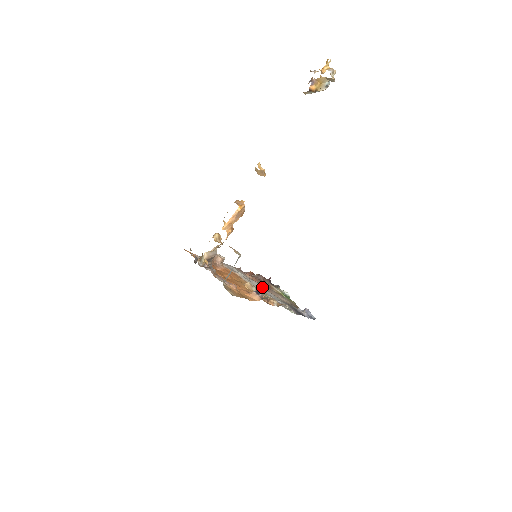
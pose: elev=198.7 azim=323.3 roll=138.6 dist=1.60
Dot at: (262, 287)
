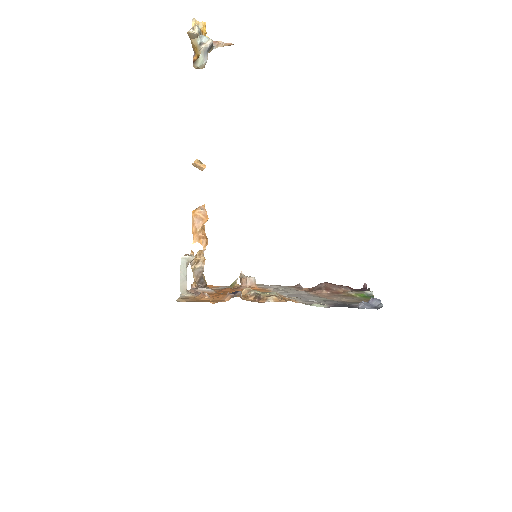
Dot at: (305, 293)
